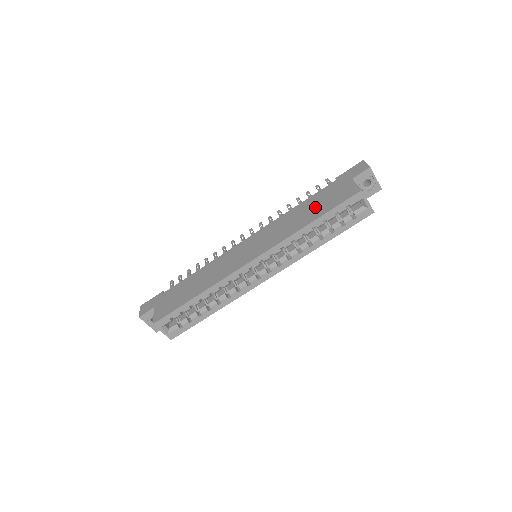
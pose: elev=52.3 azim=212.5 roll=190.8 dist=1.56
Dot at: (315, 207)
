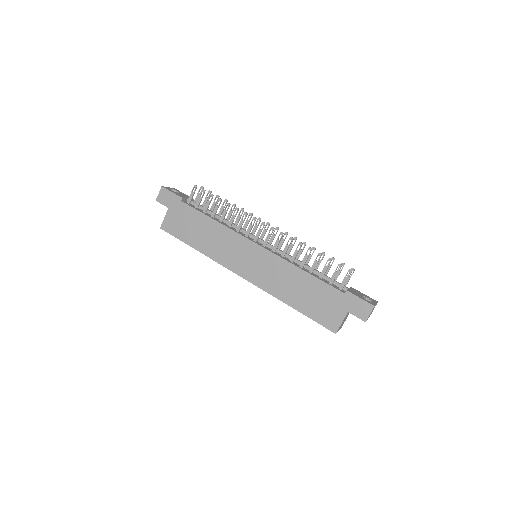
Dot at: (308, 297)
